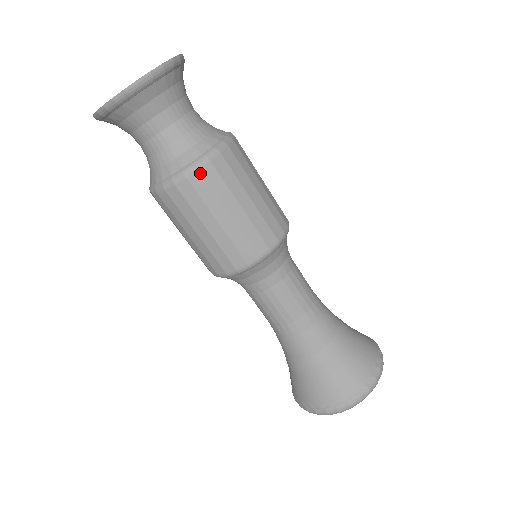
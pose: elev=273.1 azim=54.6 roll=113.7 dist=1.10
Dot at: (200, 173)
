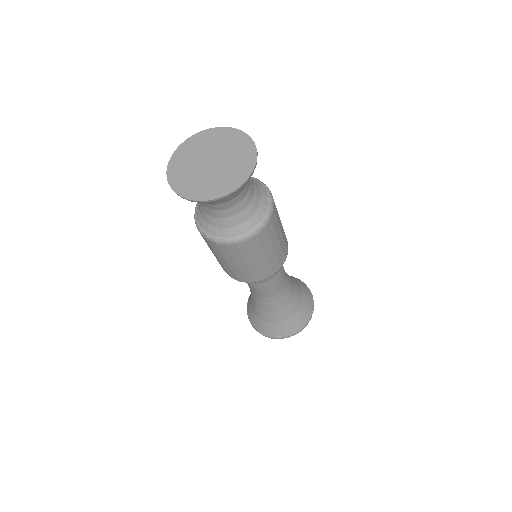
Dot at: (247, 242)
